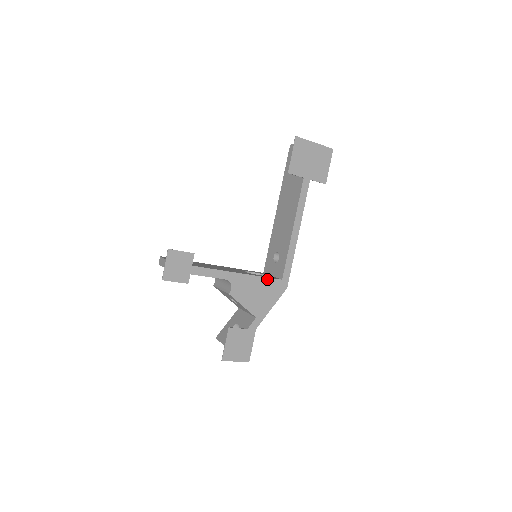
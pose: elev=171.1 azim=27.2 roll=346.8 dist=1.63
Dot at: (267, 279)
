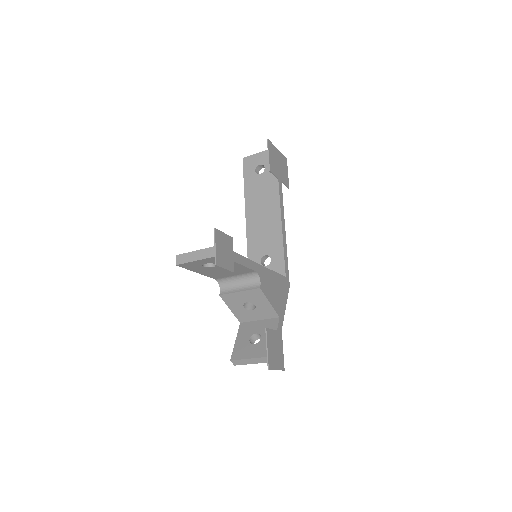
Dot at: (278, 275)
